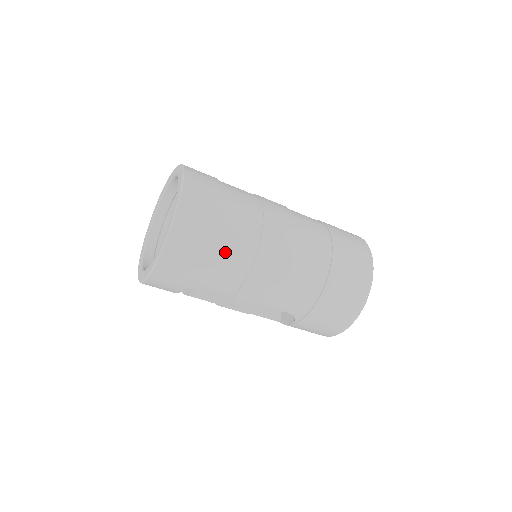
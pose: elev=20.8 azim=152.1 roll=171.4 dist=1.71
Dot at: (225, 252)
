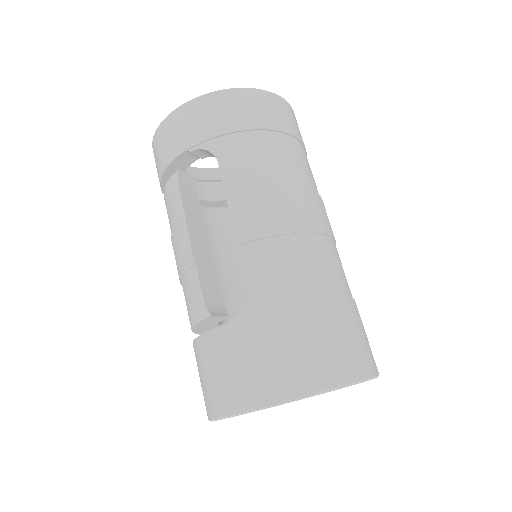
Dot at: (276, 151)
